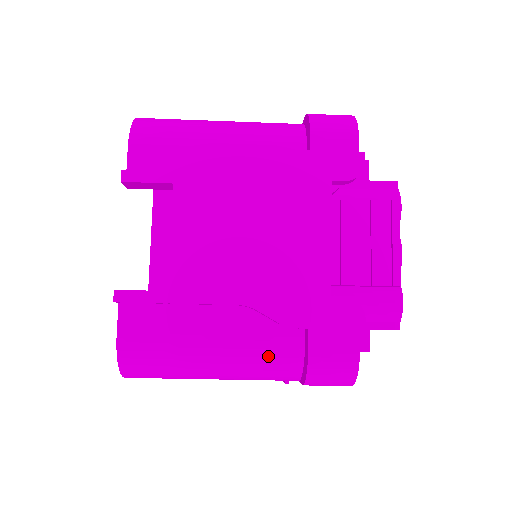
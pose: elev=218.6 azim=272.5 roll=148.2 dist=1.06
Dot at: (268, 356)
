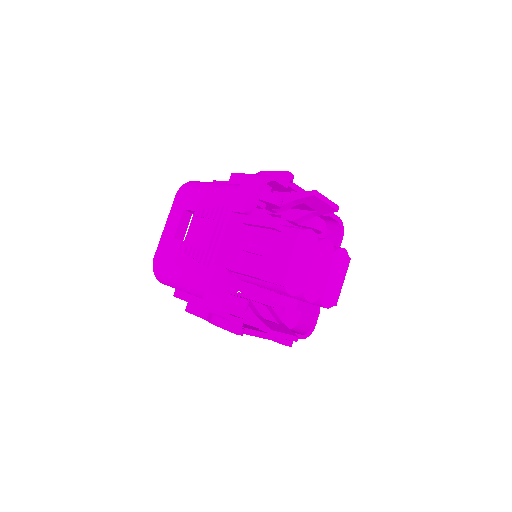
Dot at: occluded
